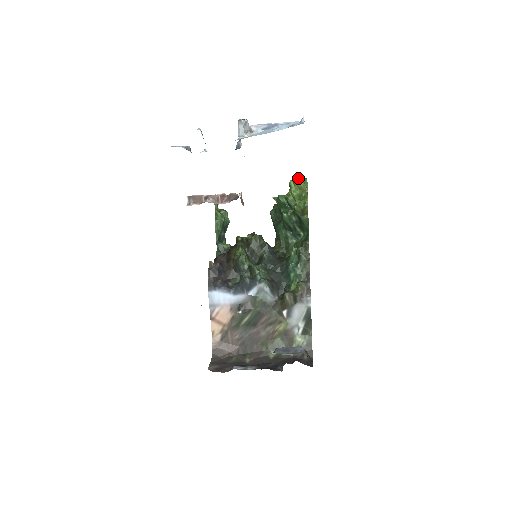
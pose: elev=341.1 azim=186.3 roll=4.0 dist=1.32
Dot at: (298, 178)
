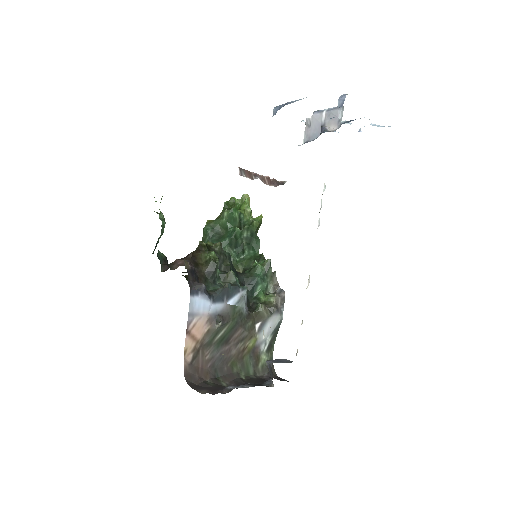
Dot at: occluded
